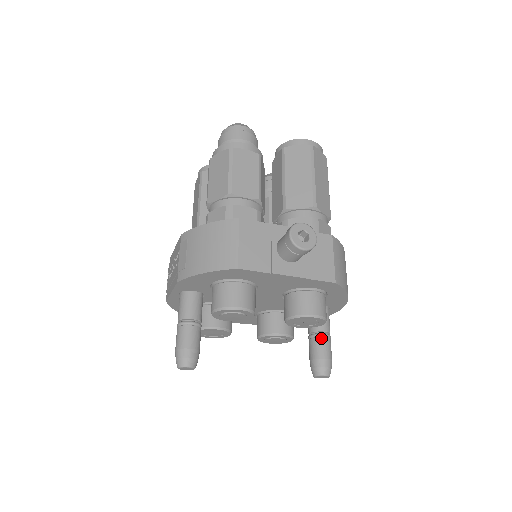
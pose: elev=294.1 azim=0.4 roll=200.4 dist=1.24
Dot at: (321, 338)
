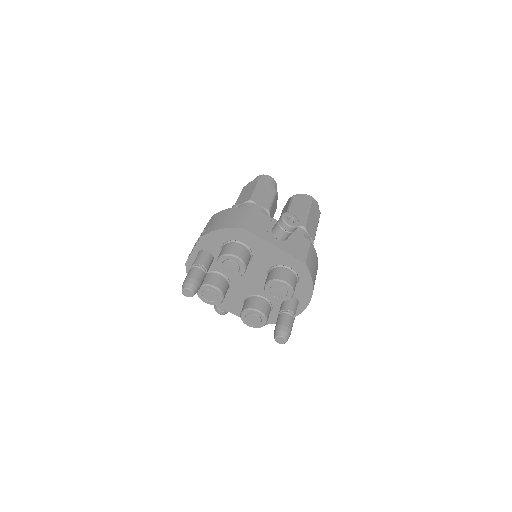
Dot at: (287, 314)
